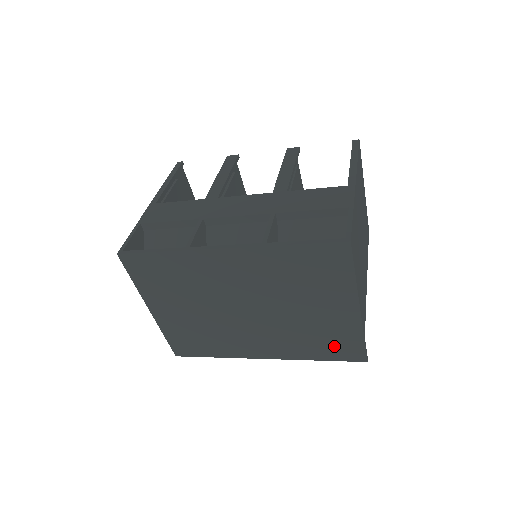
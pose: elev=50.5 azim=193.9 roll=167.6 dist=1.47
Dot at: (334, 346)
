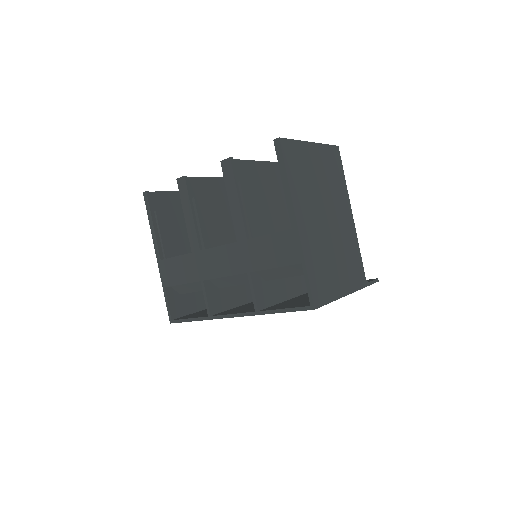
Dot at: occluded
